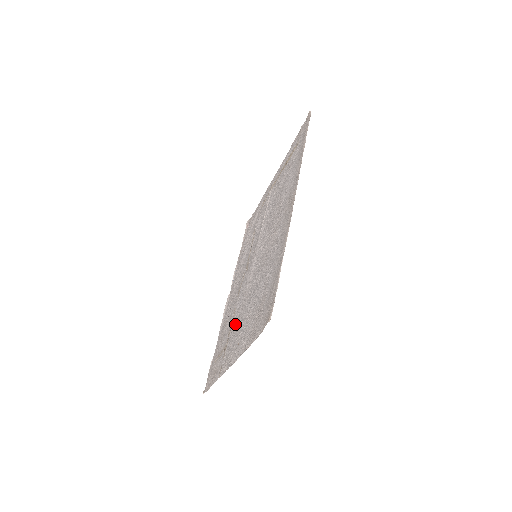
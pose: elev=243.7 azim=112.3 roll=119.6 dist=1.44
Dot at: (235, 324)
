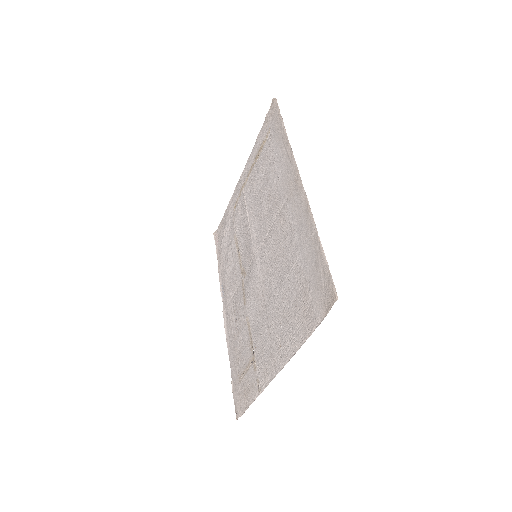
Dot at: (258, 331)
